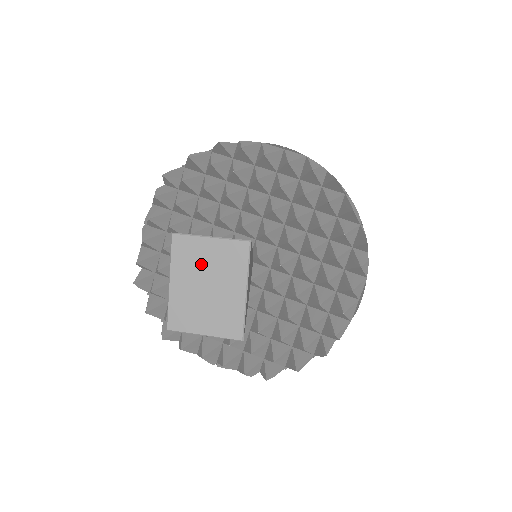
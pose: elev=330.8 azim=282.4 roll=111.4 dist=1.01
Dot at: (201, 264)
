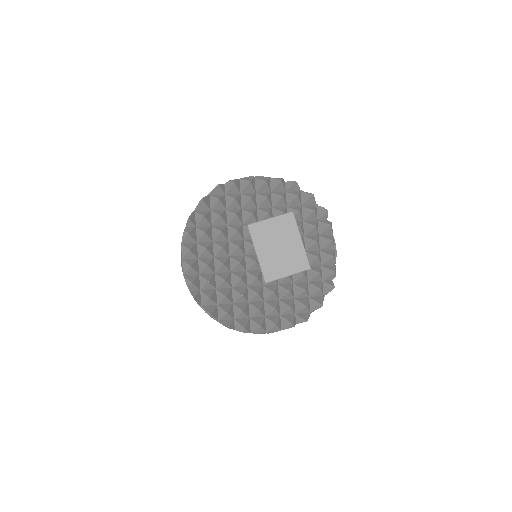
Dot at: (271, 235)
